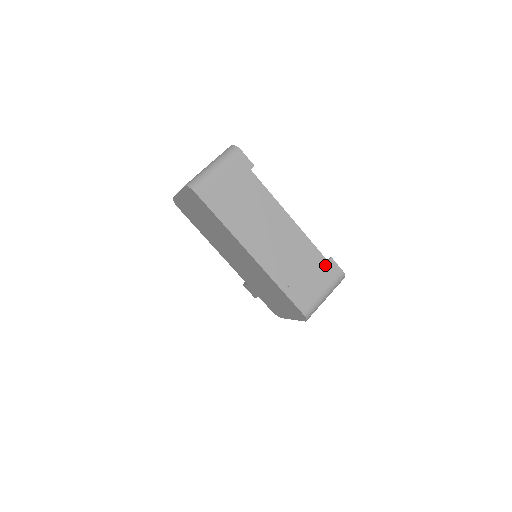
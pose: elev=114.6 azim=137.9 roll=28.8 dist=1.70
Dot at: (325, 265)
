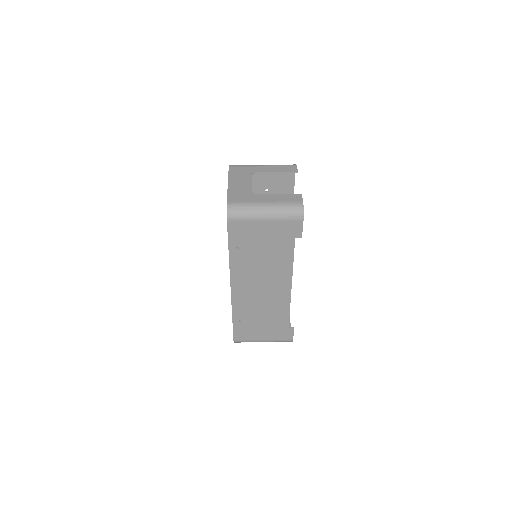
Dot at: (283, 329)
